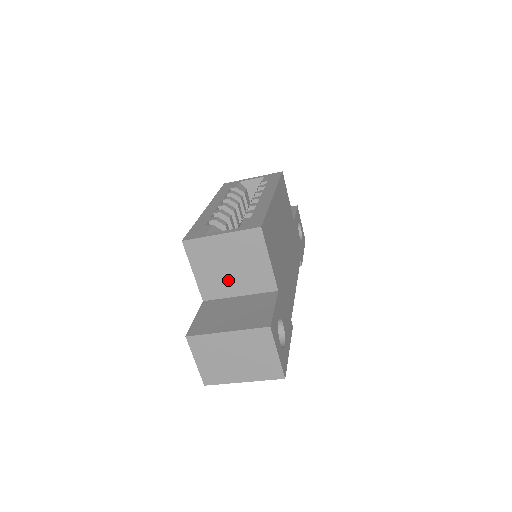
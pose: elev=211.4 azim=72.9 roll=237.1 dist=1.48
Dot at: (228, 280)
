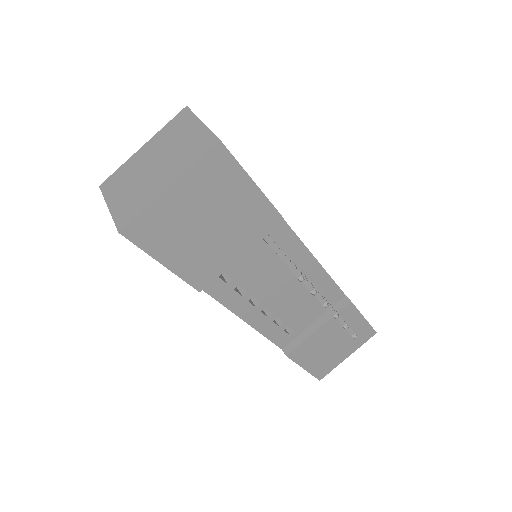
Dot at: occluded
